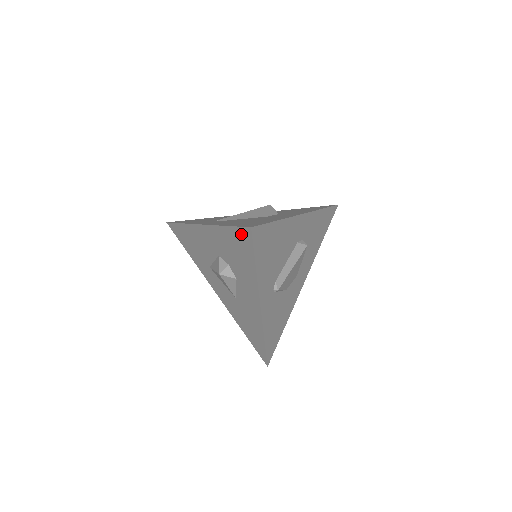
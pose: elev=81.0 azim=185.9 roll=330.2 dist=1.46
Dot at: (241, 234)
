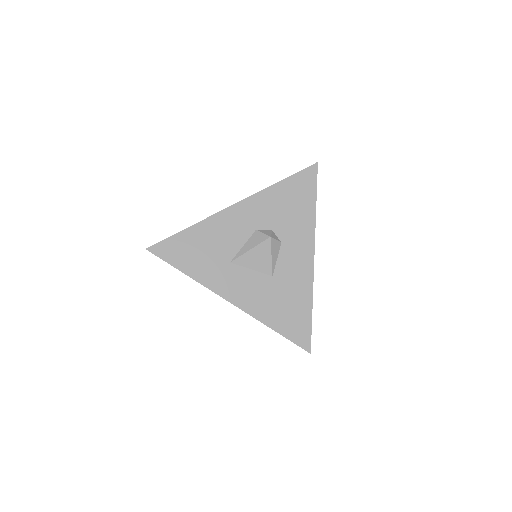
Dot at: (303, 177)
